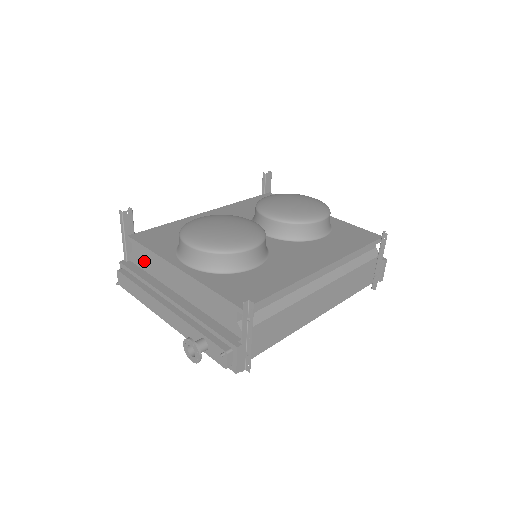
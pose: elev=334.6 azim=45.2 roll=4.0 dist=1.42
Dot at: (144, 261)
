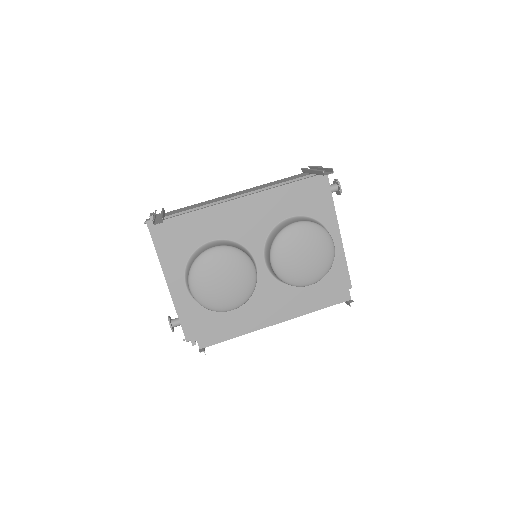
Dot at: occluded
